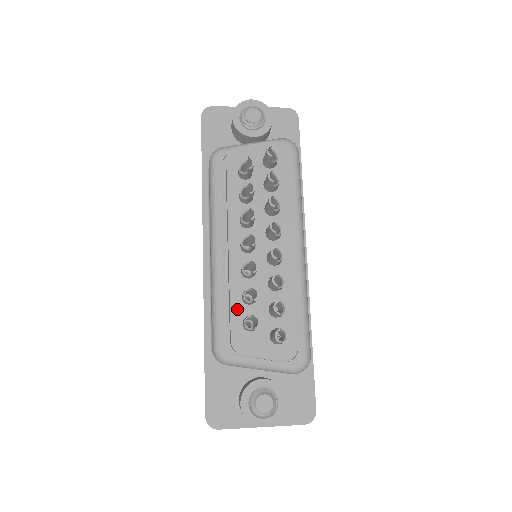
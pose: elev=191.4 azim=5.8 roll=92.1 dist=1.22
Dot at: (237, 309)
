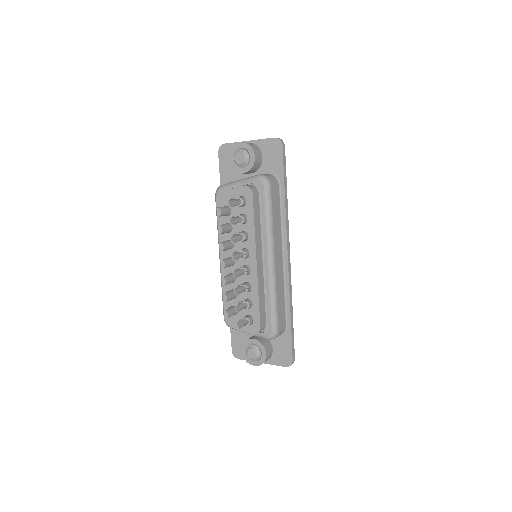
Dot at: (227, 301)
